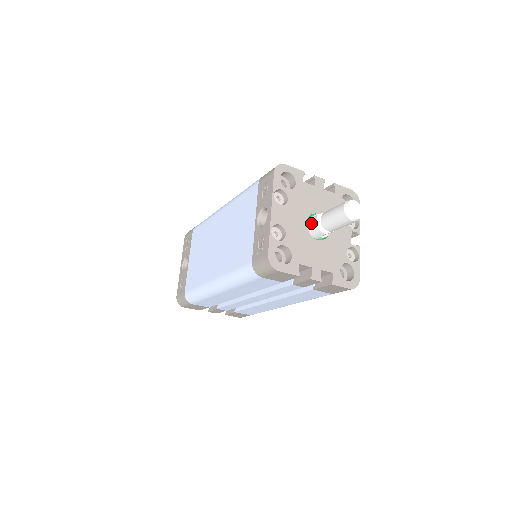
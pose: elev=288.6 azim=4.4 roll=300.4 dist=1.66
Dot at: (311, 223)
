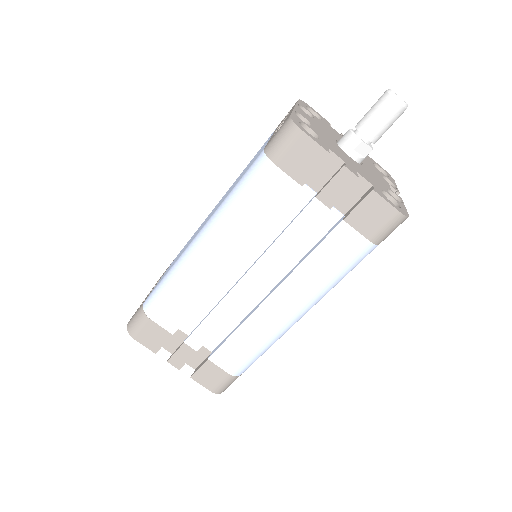
Dot at: (342, 137)
